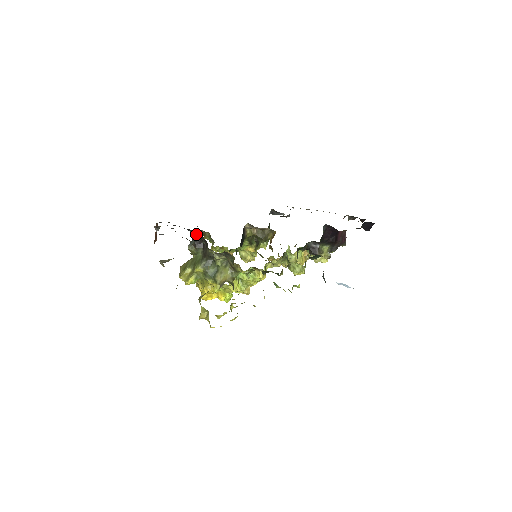
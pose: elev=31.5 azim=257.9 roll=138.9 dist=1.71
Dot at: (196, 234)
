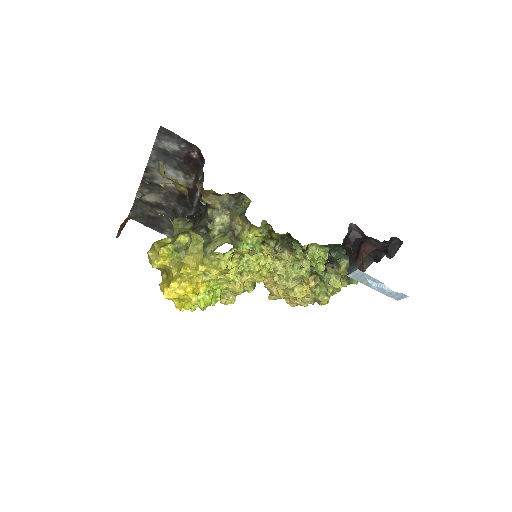
Dot at: (187, 213)
